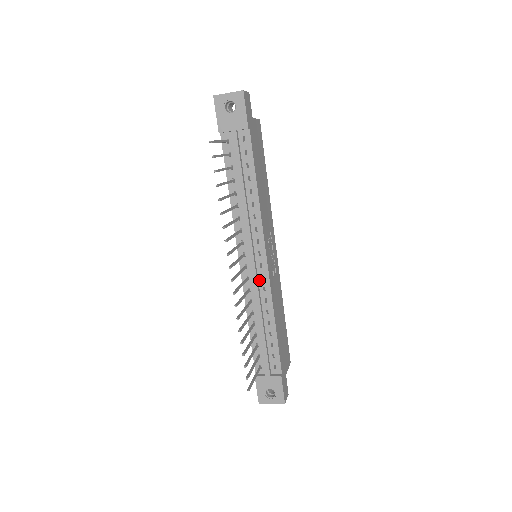
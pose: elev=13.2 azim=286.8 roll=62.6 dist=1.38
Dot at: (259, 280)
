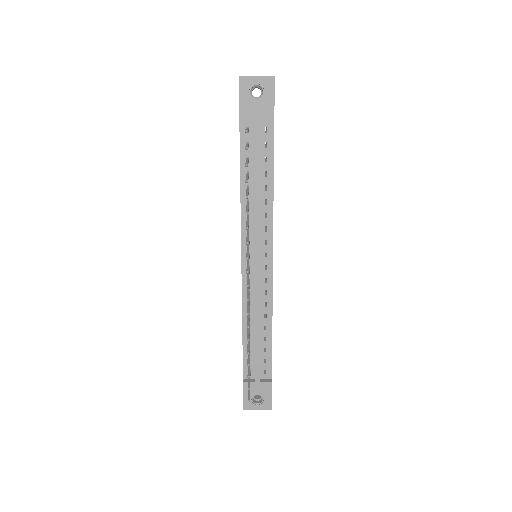
Dot at: (261, 283)
